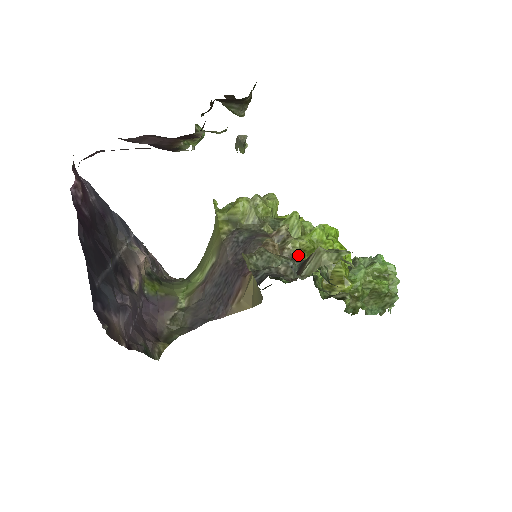
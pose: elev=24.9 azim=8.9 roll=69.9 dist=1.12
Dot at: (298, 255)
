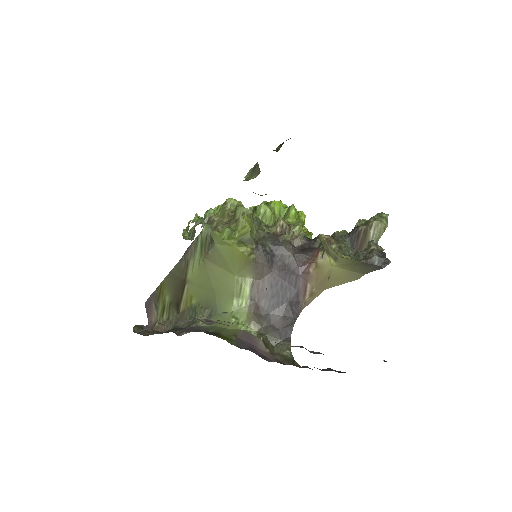
Dot at: occluded
